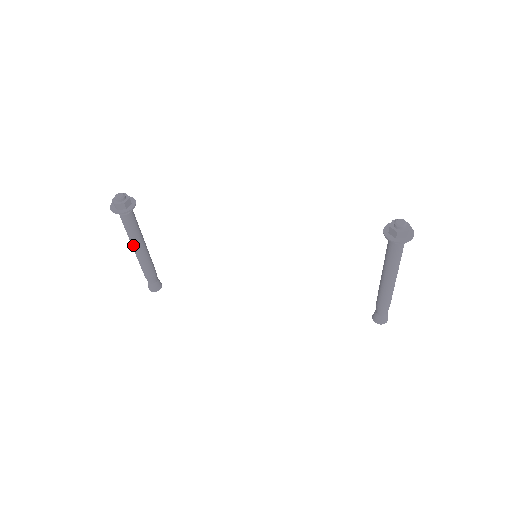
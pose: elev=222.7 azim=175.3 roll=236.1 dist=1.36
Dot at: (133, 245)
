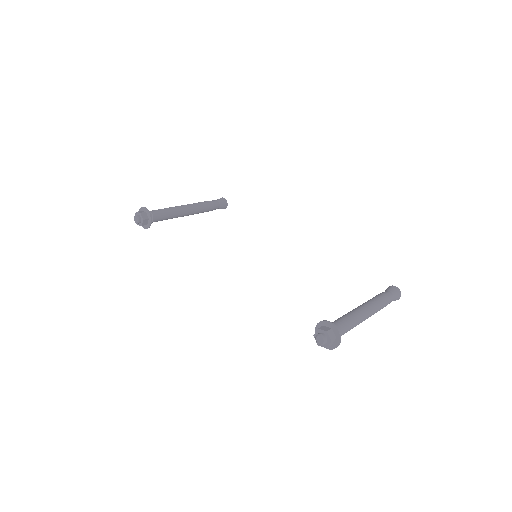
Dot at: occluded
